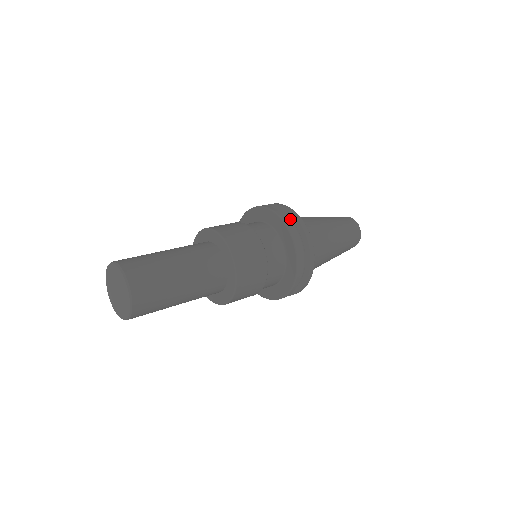
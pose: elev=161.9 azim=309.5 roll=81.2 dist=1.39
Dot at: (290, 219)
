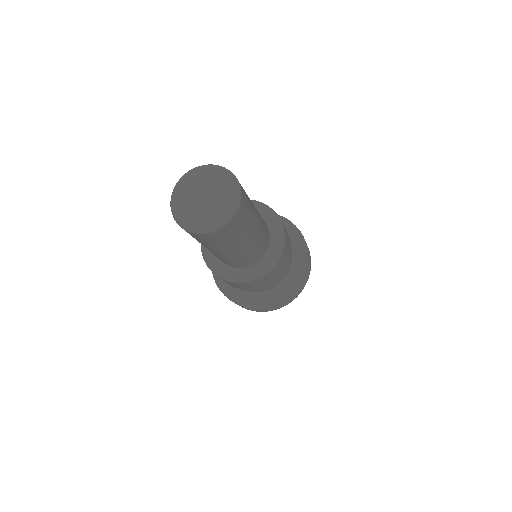
Dot at: occluded
